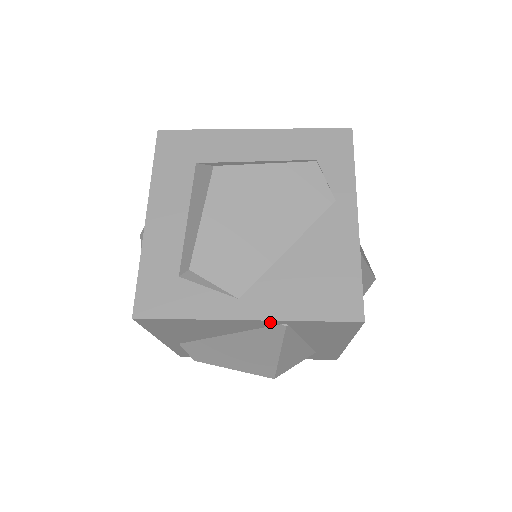
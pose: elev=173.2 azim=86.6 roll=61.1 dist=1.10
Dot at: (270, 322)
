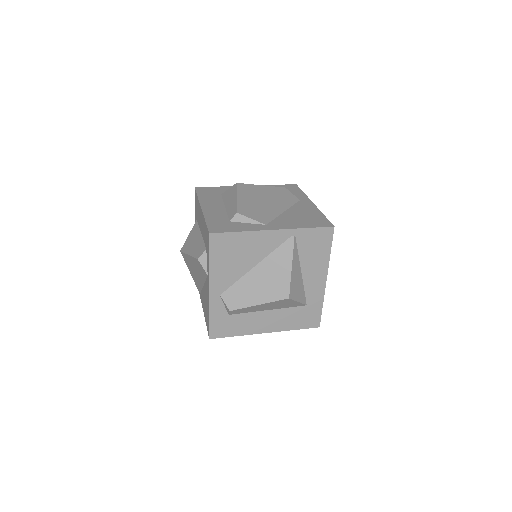
Dot at: (286, 233)
